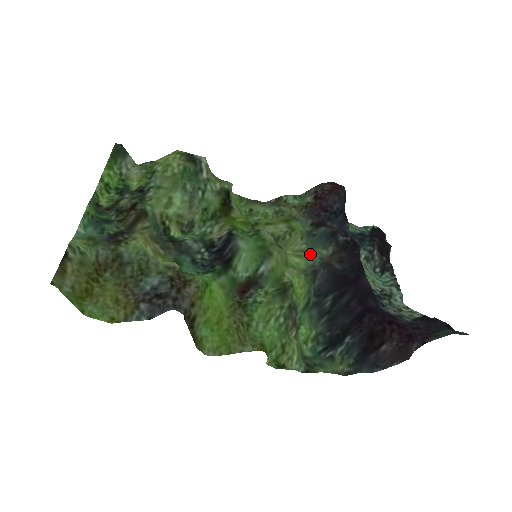
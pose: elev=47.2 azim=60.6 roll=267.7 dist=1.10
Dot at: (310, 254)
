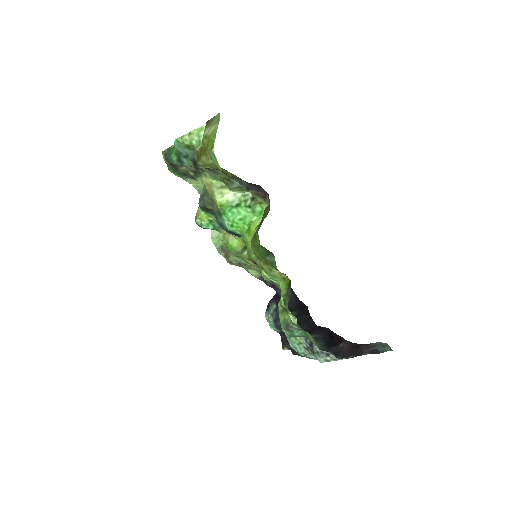
Dot at: occluded
